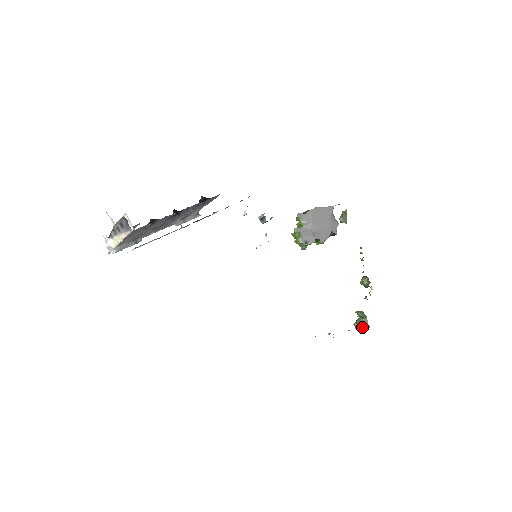
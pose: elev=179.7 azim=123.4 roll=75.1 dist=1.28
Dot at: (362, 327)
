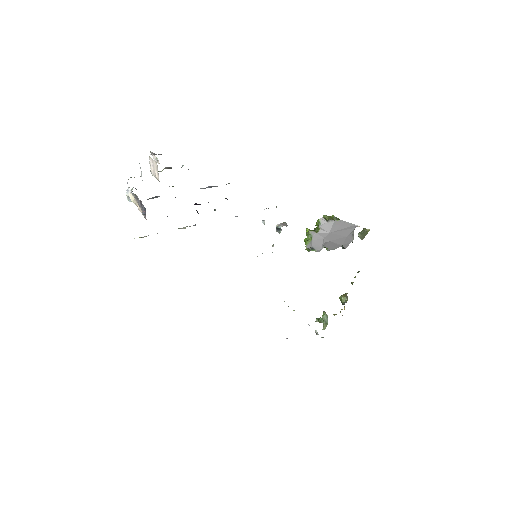
Dot at: (317, 333)
